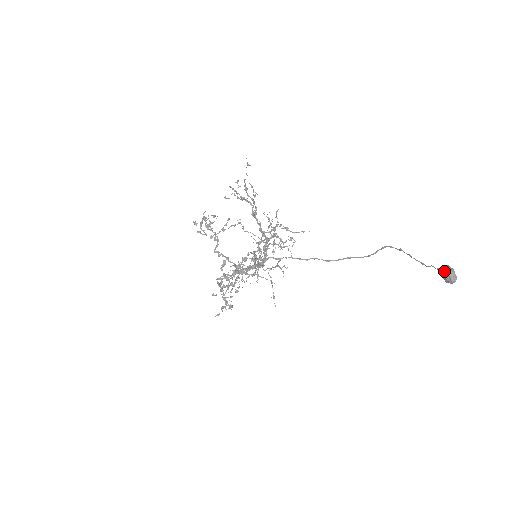
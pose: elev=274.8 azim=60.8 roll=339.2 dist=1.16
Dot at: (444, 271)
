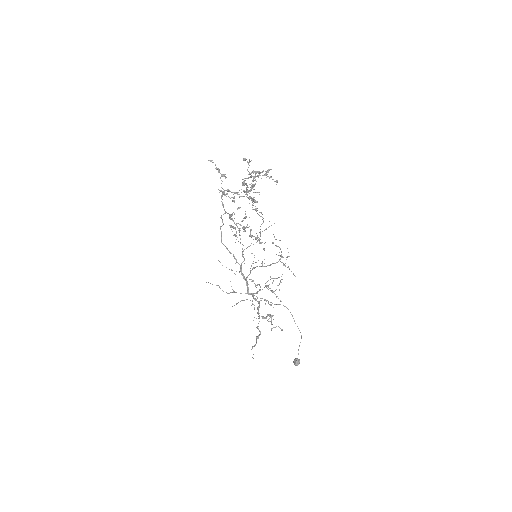
Dot at: (295, 365)
